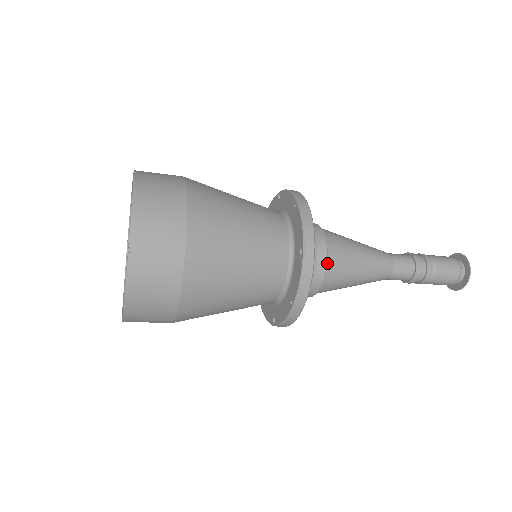
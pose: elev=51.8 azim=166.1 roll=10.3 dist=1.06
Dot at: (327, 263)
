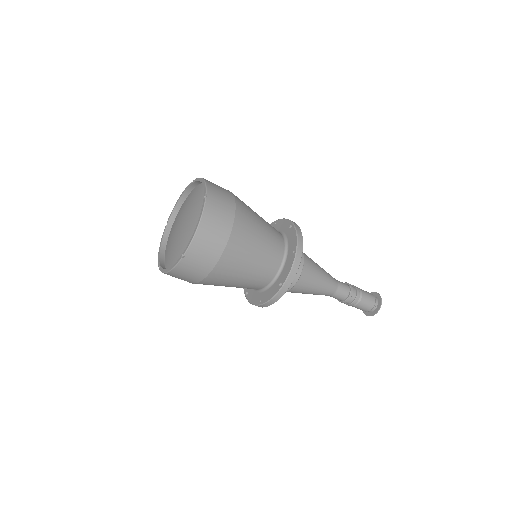
Dot at: (294, 285)
